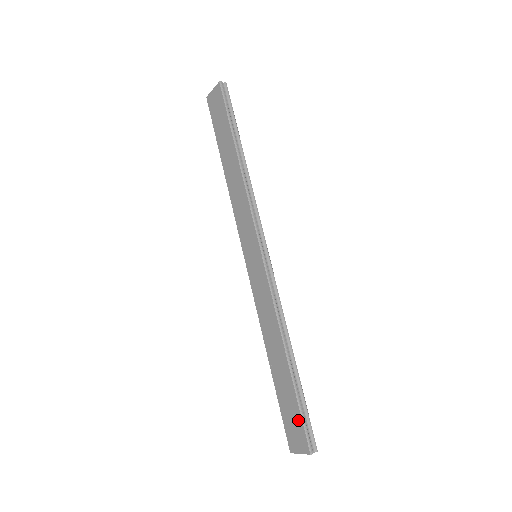
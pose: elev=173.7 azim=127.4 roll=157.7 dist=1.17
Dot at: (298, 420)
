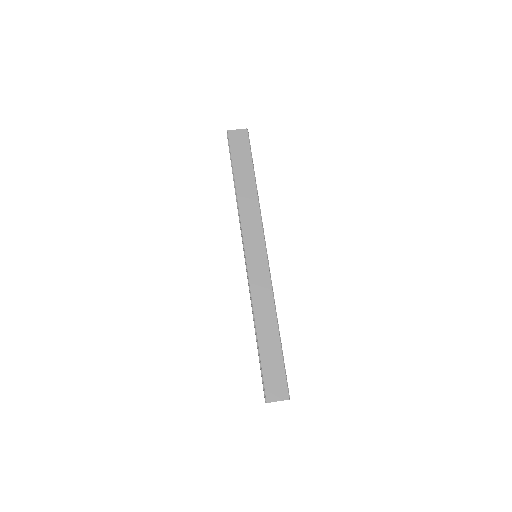
Dot at: (282, 375)
